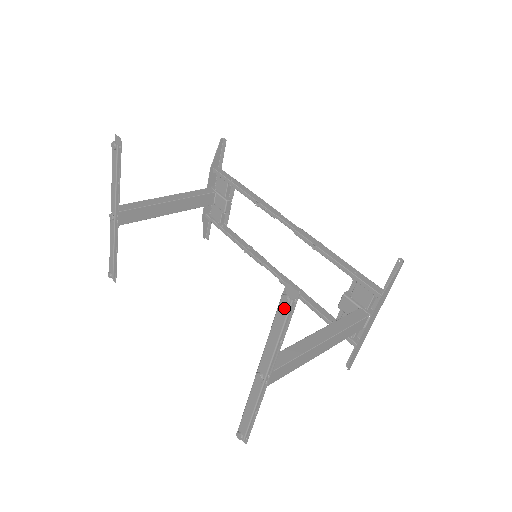
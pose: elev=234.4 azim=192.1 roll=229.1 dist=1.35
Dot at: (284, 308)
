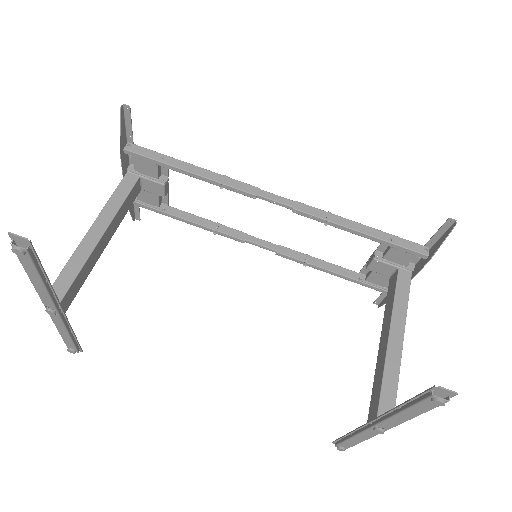
Dot at: (432, 404)
